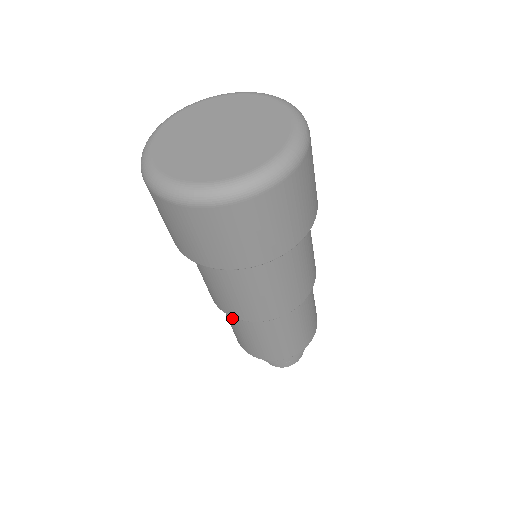
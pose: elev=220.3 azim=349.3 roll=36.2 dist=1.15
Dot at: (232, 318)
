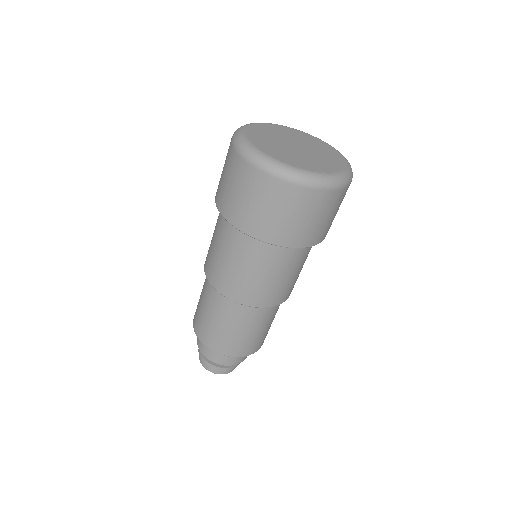
Dot at: (240, 314)
